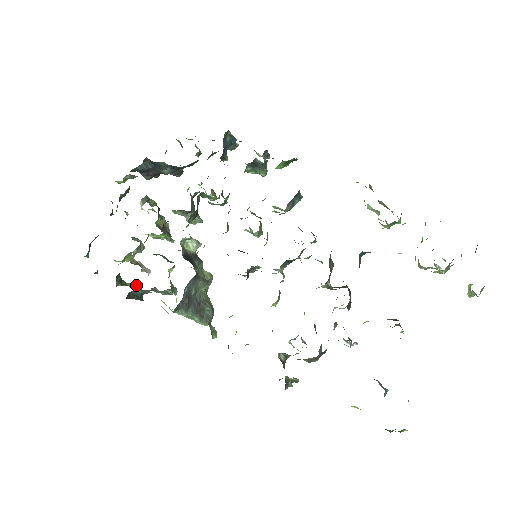
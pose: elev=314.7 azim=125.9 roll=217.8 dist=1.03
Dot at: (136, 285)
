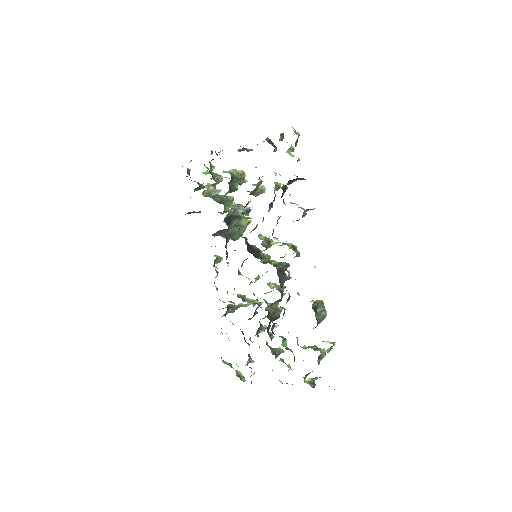
Dot at: occluded
